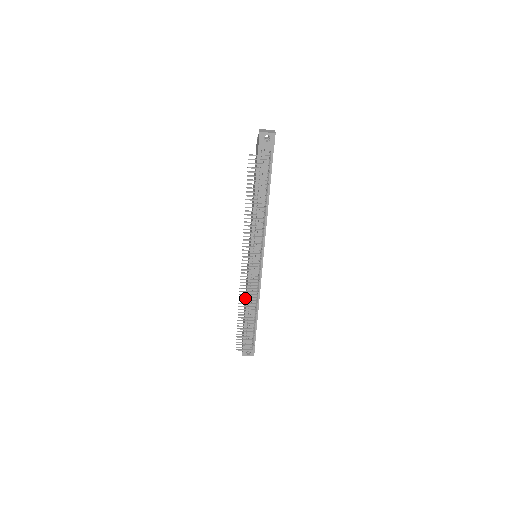
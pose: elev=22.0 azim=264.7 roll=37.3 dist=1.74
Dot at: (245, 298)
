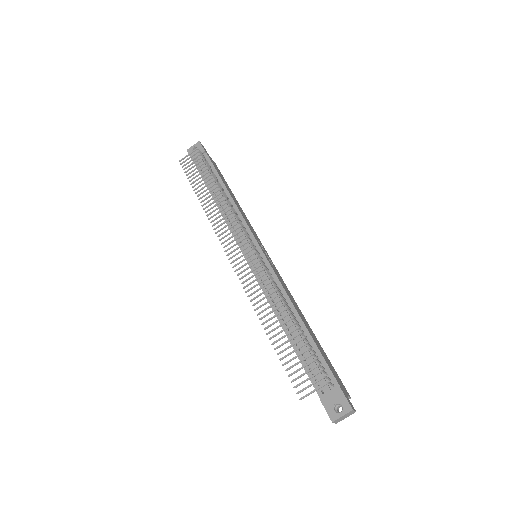
Dot at: occluded
